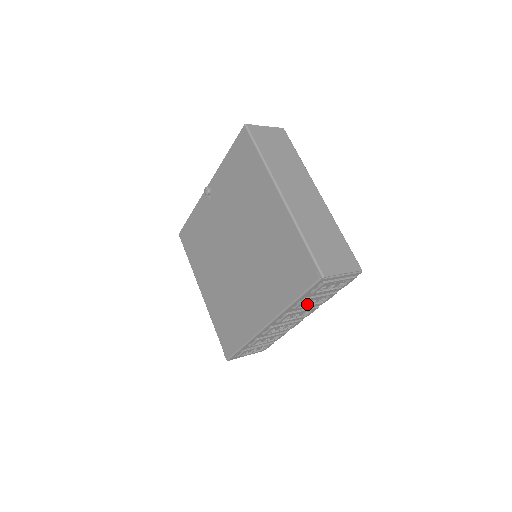
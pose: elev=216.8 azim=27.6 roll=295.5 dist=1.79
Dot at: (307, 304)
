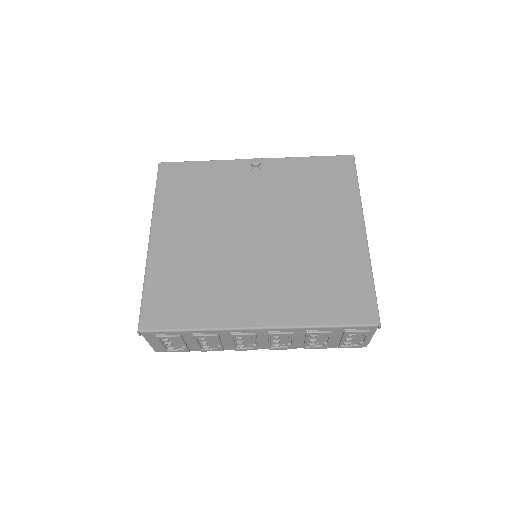
Dot at: (307, 338)
